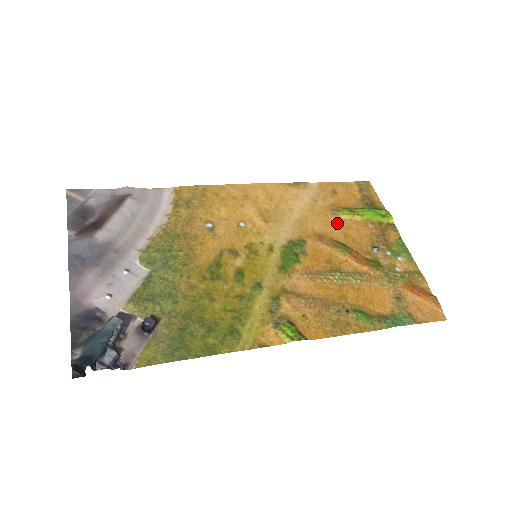
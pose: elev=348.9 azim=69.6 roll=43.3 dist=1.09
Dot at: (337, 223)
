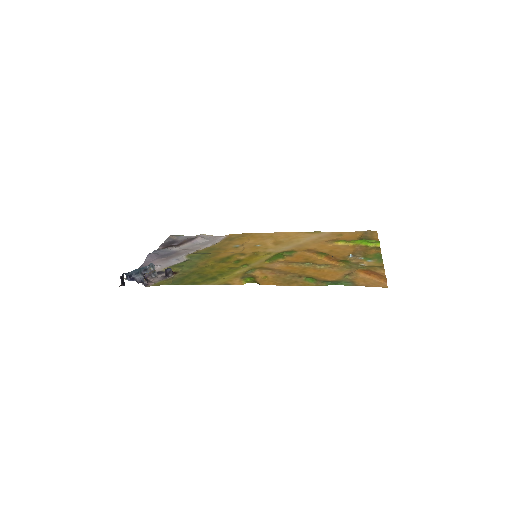
Dot at: (330, 246)
